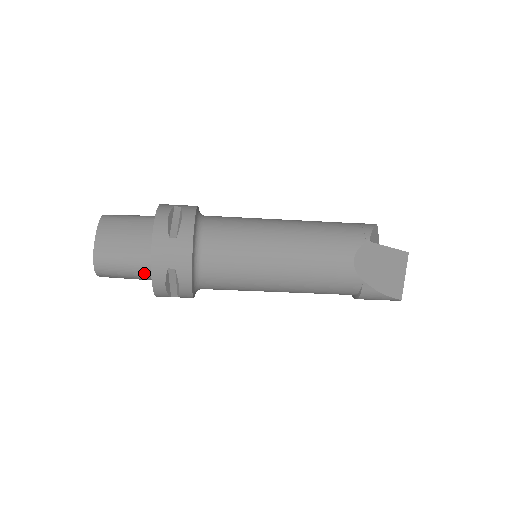
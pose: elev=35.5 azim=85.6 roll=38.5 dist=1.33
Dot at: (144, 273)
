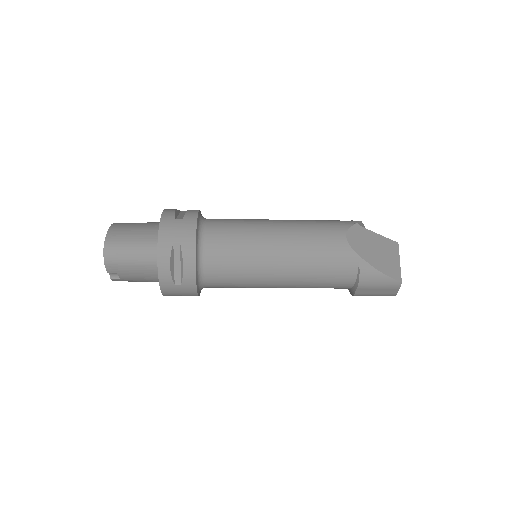
Dot at: (150, 258)
